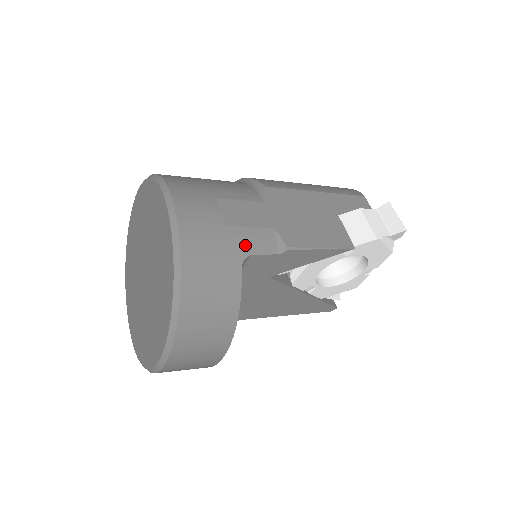
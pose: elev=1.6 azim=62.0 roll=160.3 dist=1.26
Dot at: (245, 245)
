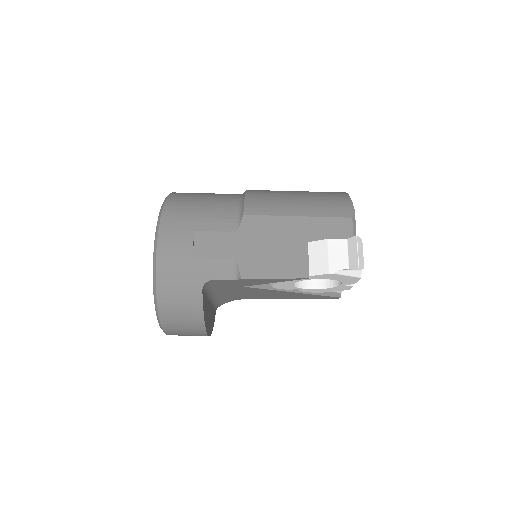
Dot at: (207, 273)
